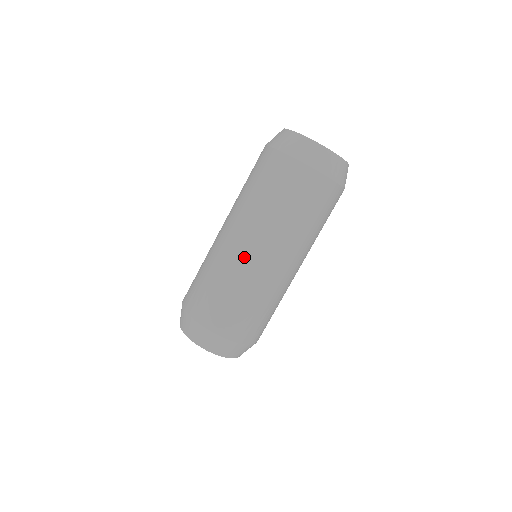
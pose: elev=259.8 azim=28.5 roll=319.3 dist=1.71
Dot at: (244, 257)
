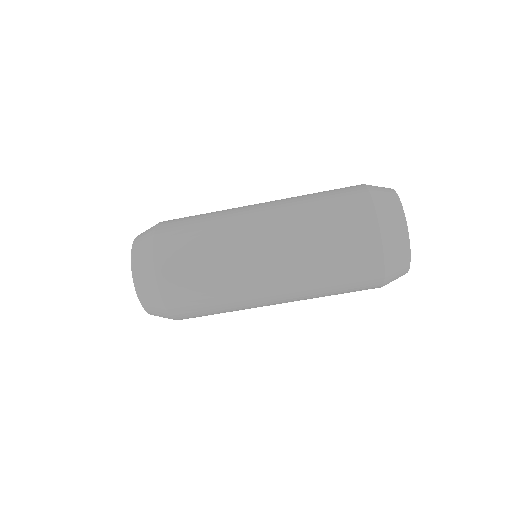
Dot at: (260, 297)
